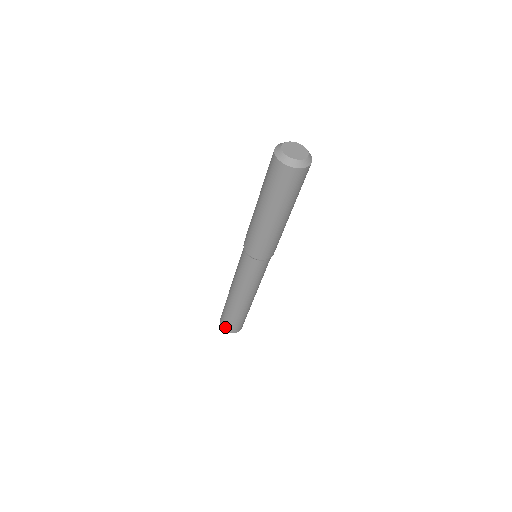
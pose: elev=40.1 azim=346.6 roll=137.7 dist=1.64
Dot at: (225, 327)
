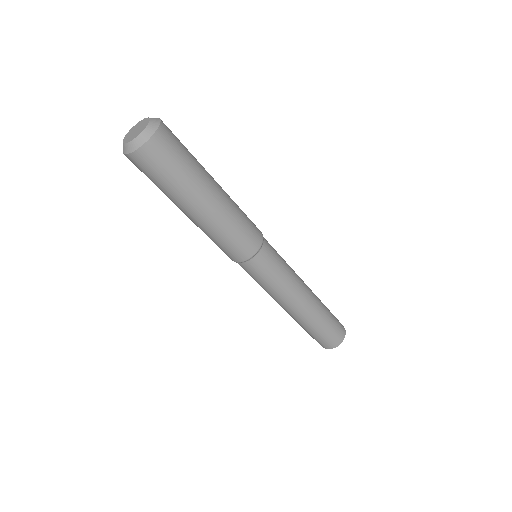
Dot at: (321, 345)
